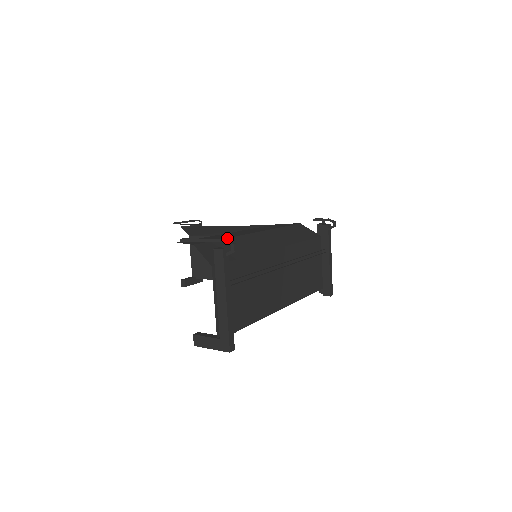
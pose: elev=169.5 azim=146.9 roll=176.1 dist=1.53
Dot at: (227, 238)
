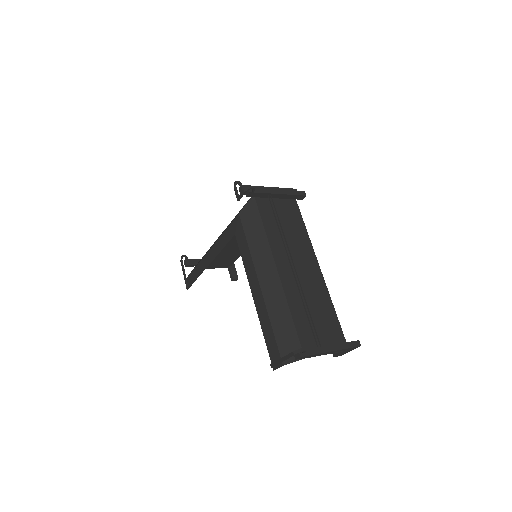
Dot at: (271, 325)
